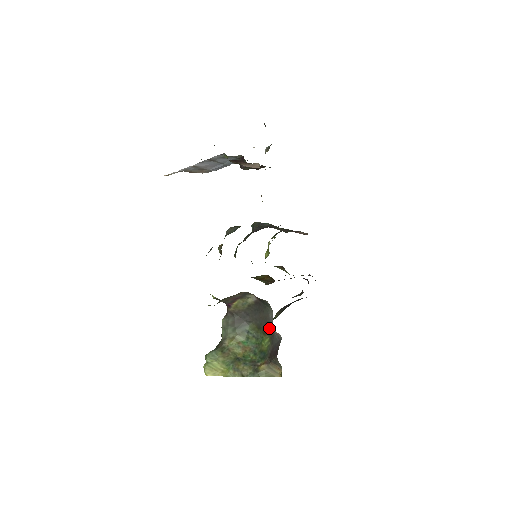
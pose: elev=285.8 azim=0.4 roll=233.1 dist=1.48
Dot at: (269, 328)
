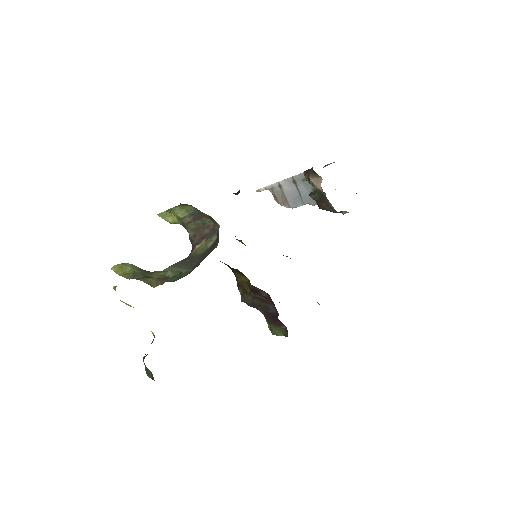
Dot at: occluded
